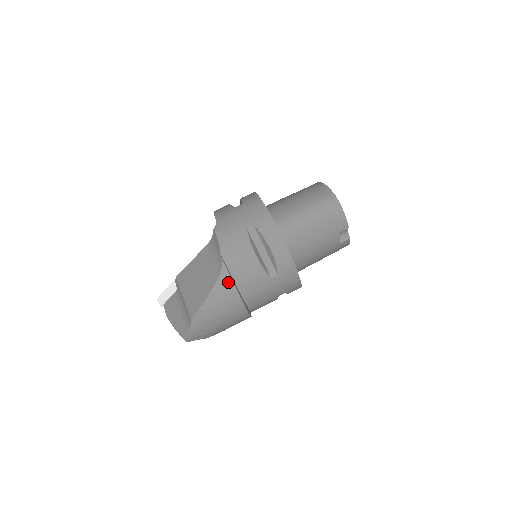
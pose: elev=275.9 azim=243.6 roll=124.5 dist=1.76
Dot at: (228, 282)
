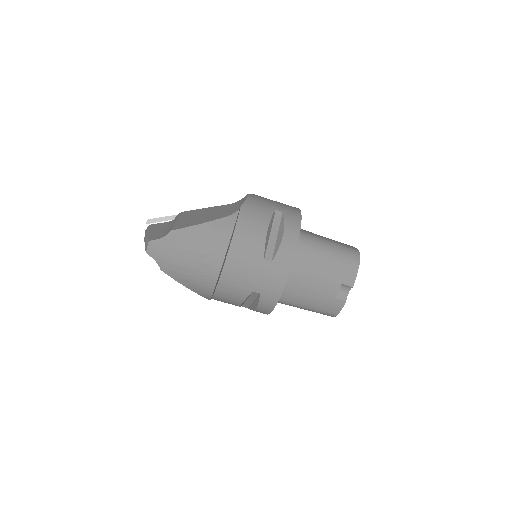
Dot at: (229, 227)
